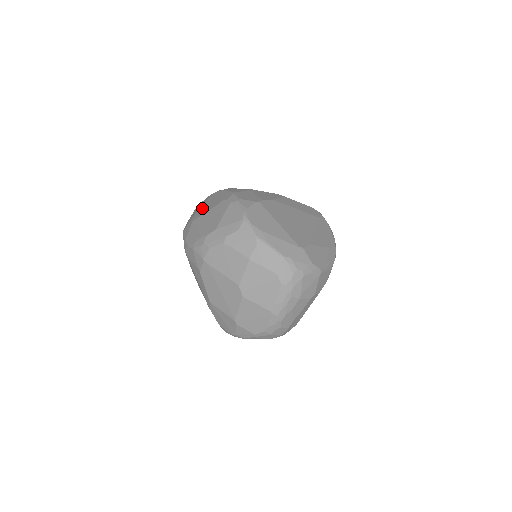
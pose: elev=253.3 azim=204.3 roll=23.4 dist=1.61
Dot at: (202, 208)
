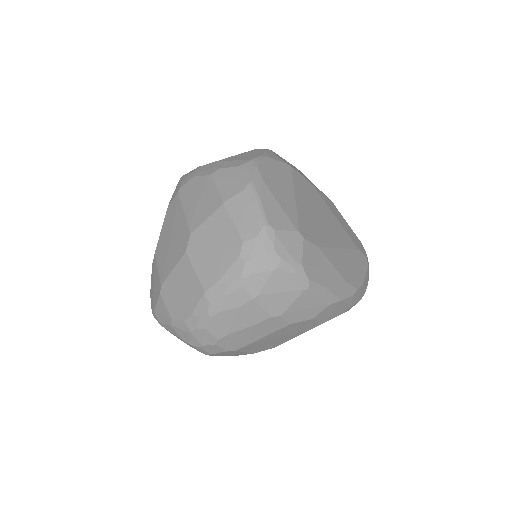
Dot at: occluded
